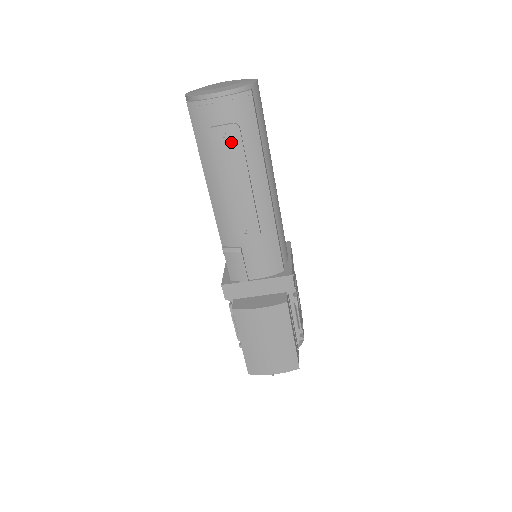
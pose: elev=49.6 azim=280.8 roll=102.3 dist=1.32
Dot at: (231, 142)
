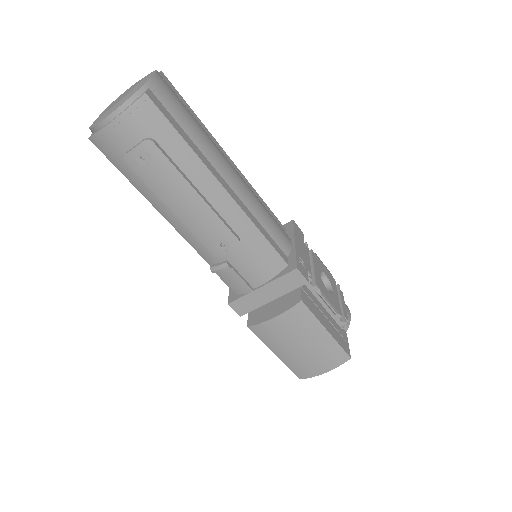
Dot at: (153, 161)
